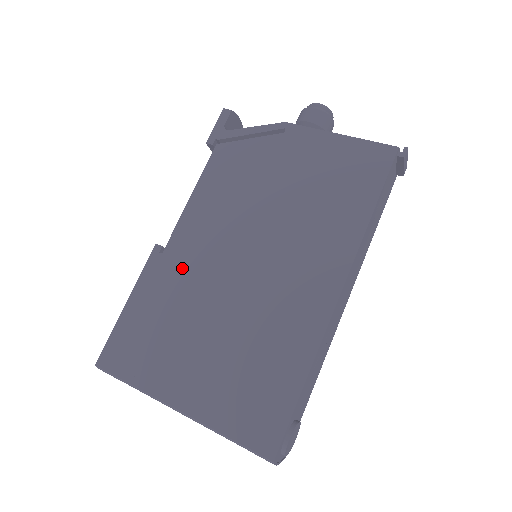
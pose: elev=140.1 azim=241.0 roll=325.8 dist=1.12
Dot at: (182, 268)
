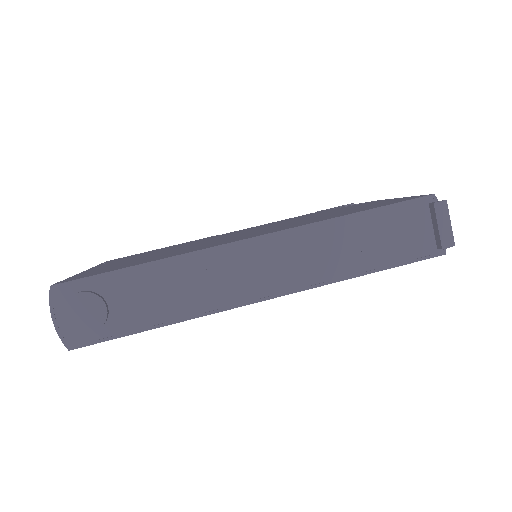
Dot at: occluded
